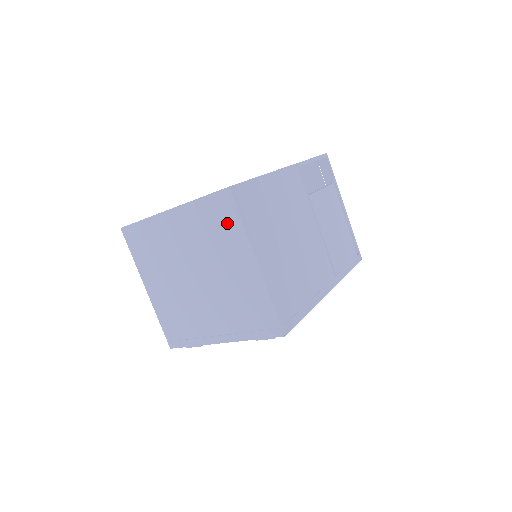
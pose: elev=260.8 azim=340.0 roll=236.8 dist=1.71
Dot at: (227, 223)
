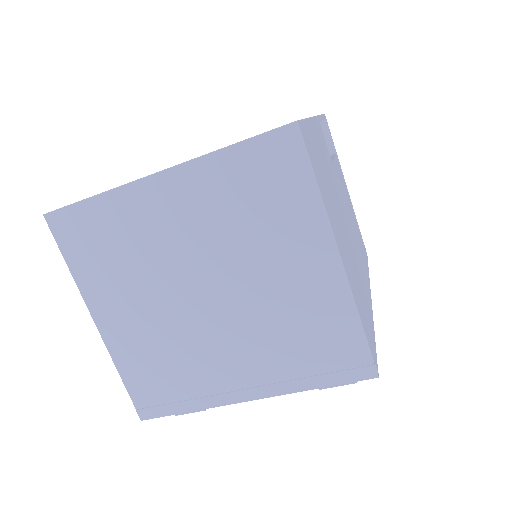
Dot at: (285, 190)
